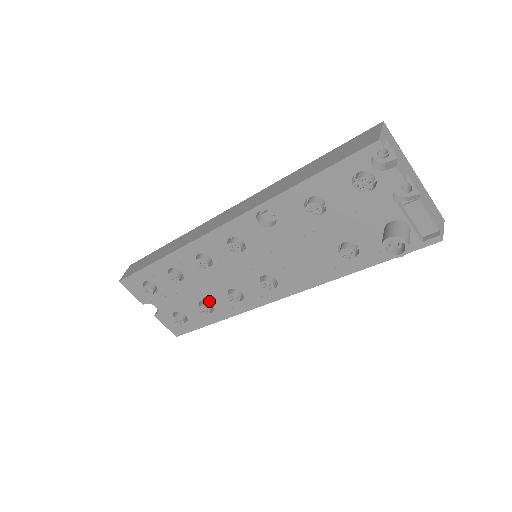
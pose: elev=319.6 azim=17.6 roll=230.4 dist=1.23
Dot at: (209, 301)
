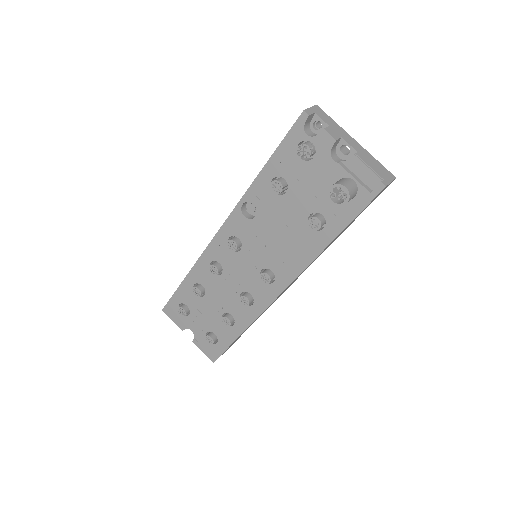
Dot at: (229, 312)
